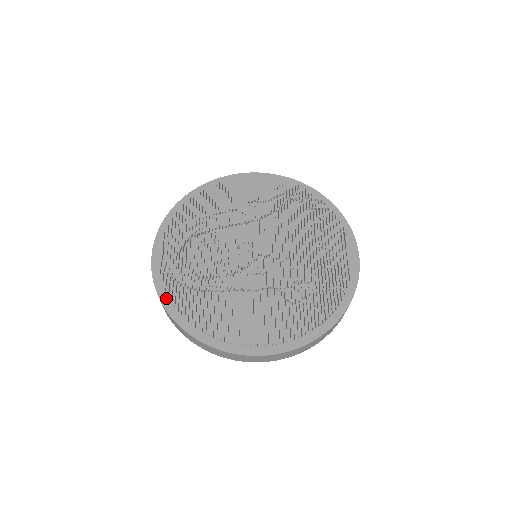
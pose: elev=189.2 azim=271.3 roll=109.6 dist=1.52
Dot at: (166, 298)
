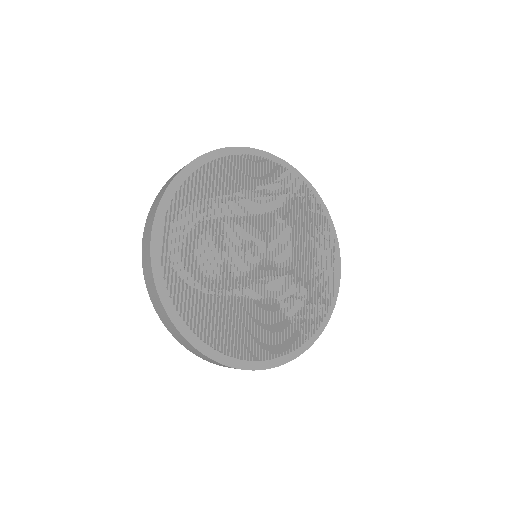
Dot at: (167, 298)
